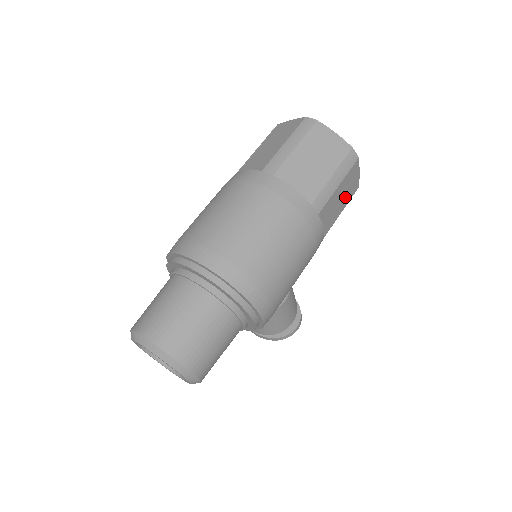
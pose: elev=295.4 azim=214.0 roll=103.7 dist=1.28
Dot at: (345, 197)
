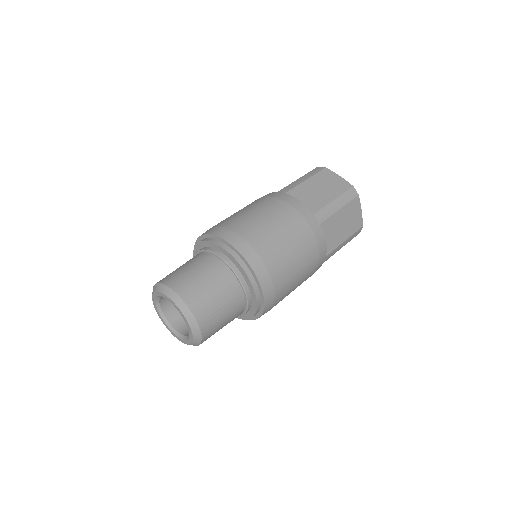
Dot at: occluded
